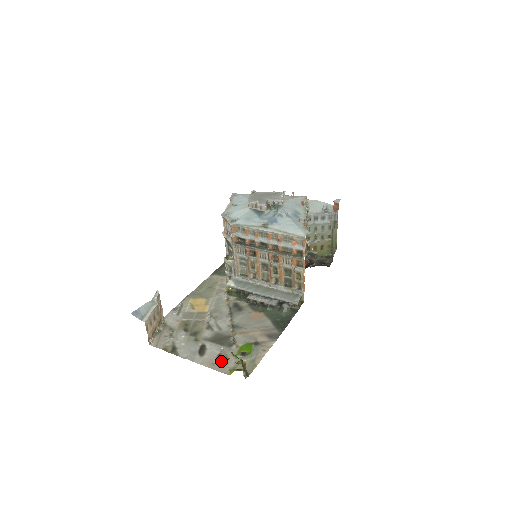
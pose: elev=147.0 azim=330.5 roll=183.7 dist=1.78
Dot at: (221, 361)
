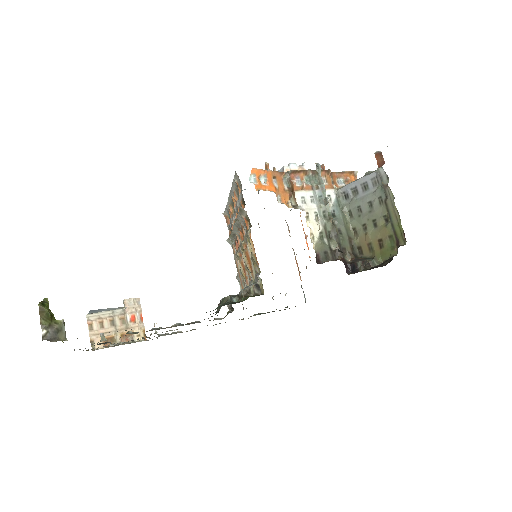
Dot at: occluded
